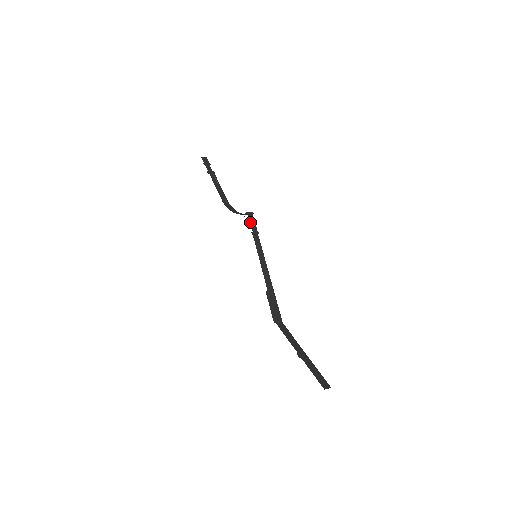
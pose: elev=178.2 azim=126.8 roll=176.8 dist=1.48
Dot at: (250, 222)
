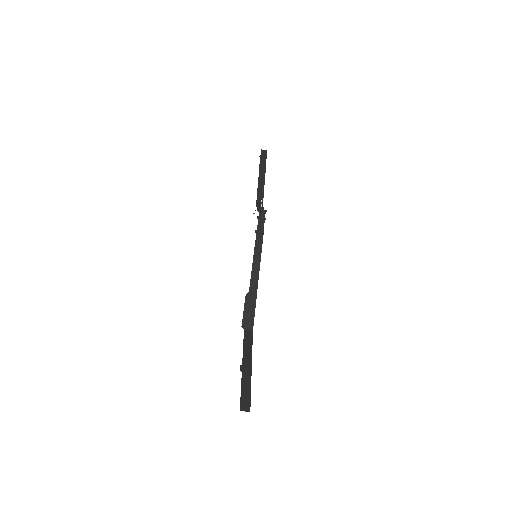
Dot at: (258, 220)
